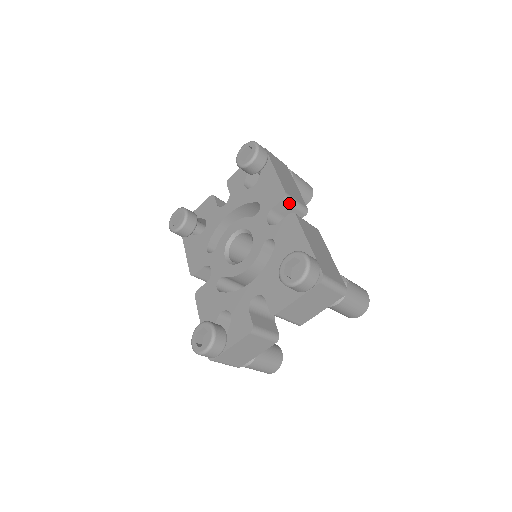
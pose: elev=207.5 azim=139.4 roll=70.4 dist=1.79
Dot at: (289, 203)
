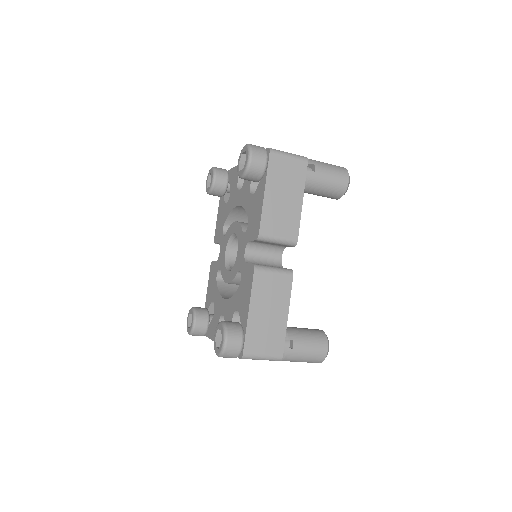
Dot at: (266, 241)
